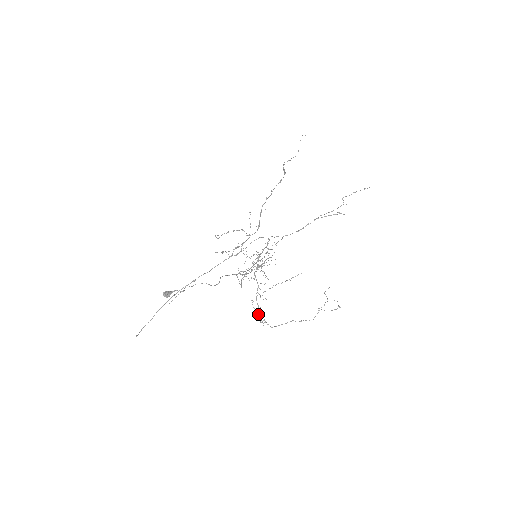
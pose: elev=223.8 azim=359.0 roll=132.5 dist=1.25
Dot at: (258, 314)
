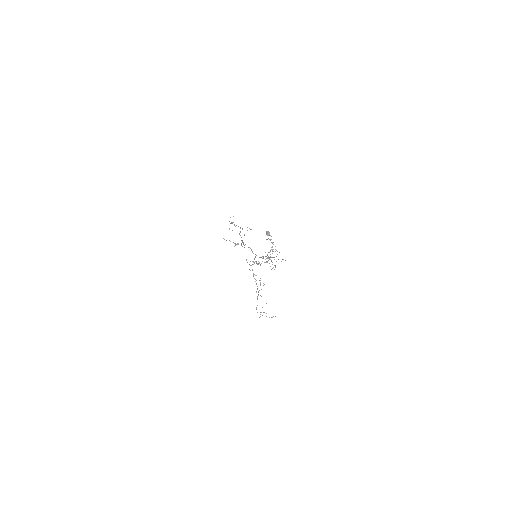
Dot at: occluded
